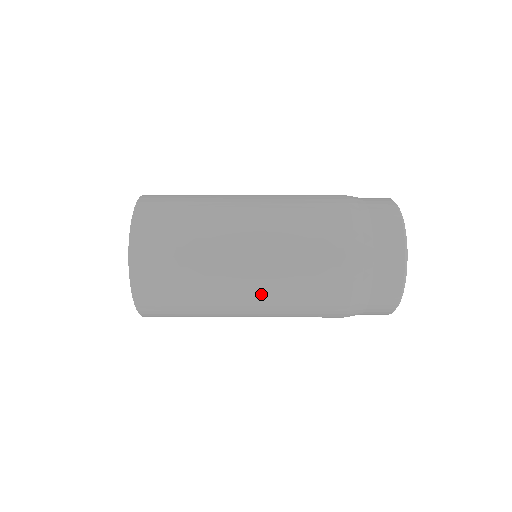
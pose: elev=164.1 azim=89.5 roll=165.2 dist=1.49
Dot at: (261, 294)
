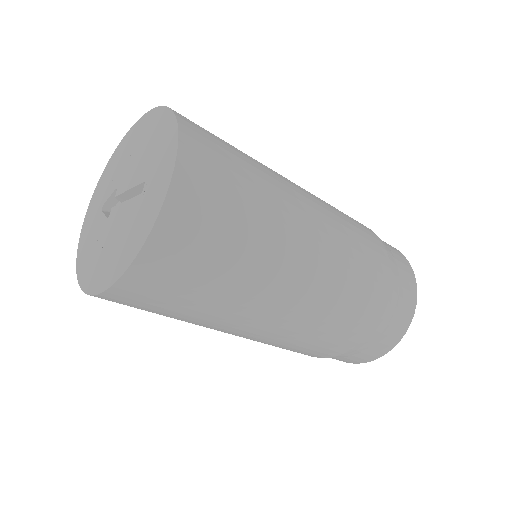
Dot at: (317, 269)
